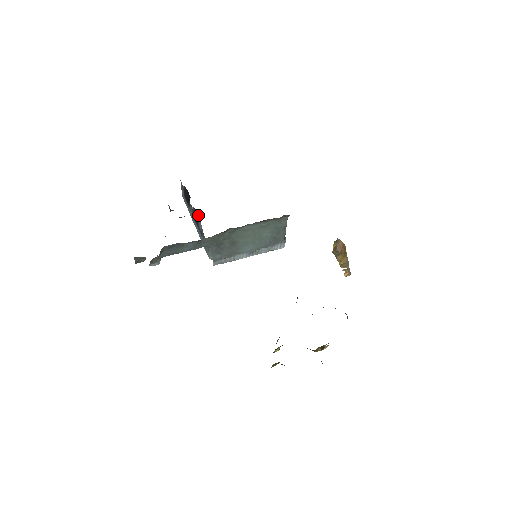
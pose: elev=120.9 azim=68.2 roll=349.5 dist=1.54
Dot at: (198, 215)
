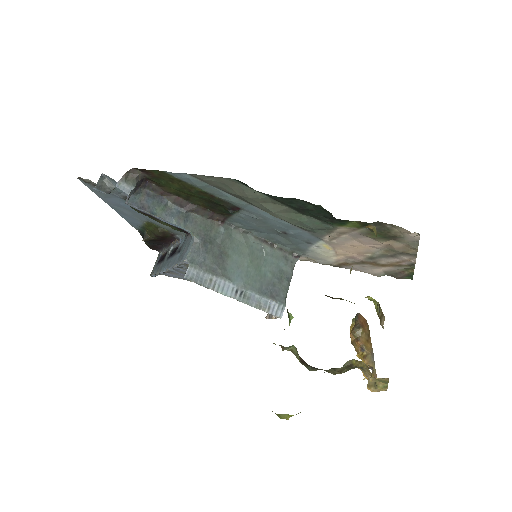
Dot at: occluded
